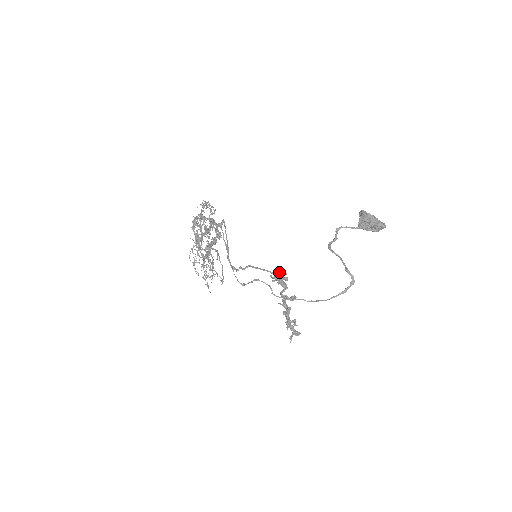
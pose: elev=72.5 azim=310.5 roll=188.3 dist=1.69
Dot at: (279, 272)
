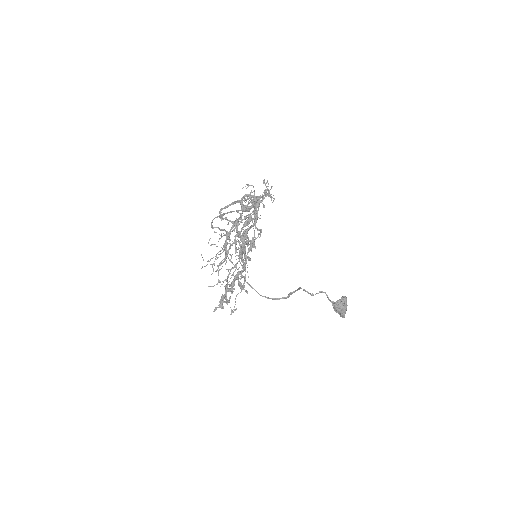
Dot at: (248, 242)
